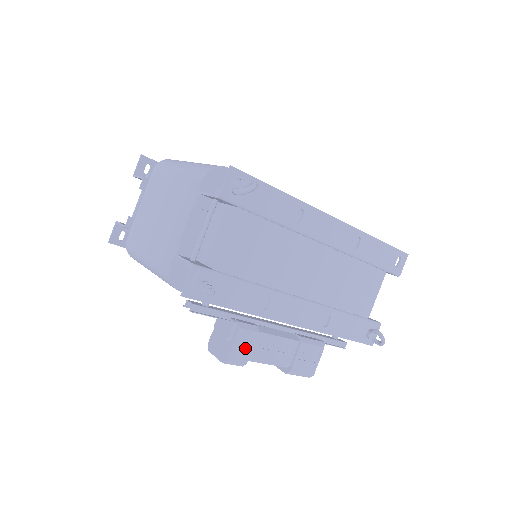
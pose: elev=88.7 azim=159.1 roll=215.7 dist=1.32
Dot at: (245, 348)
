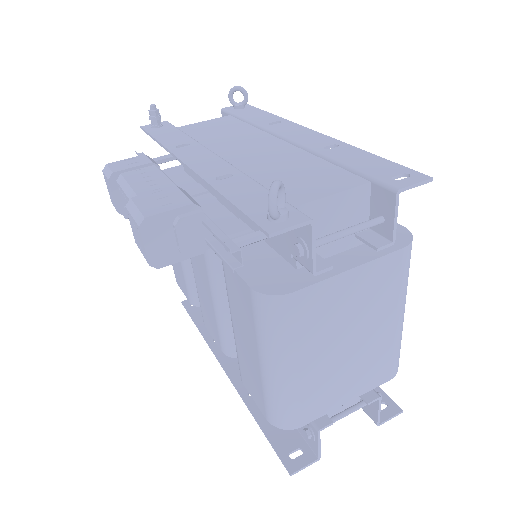
Dot at: (129, 166)
